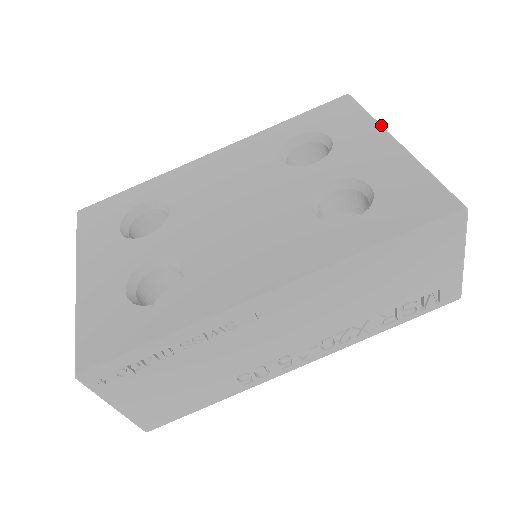
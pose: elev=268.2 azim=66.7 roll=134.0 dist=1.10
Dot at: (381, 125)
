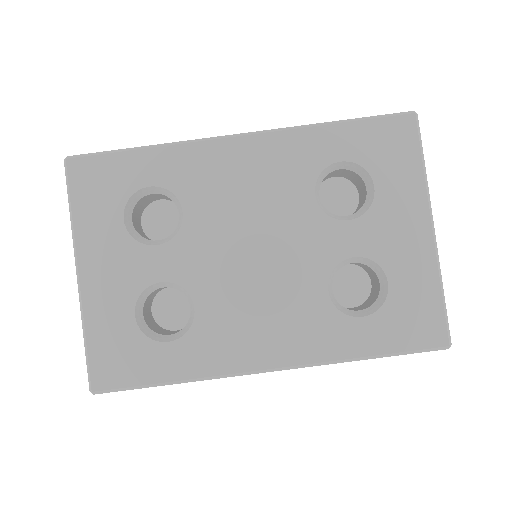
Dot at: occluded
